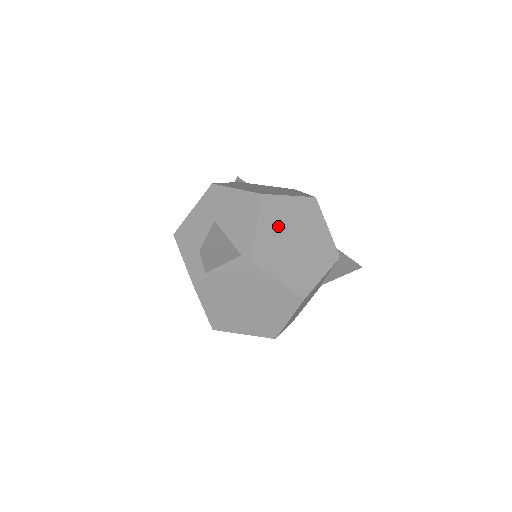
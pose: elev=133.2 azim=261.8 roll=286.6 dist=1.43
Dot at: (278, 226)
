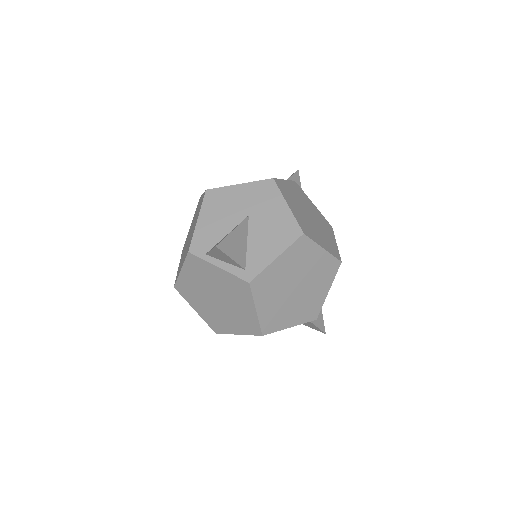
Dot at: (293, 268)
